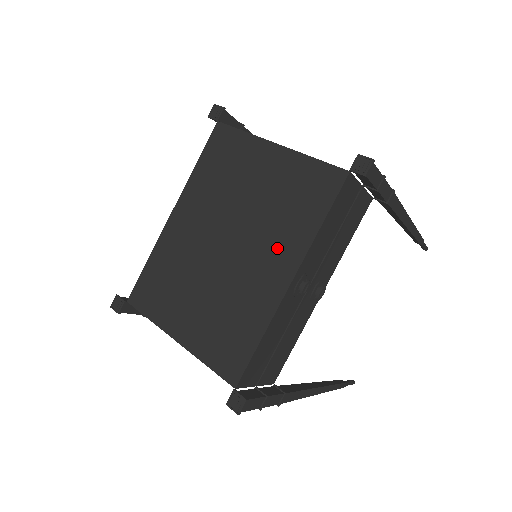
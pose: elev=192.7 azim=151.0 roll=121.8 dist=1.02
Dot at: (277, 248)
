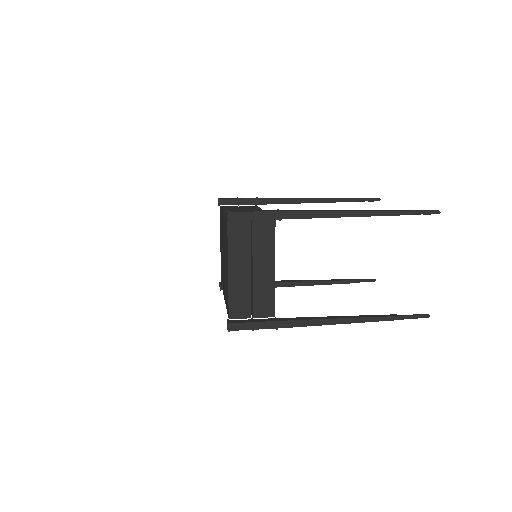
Dot at: occluded
